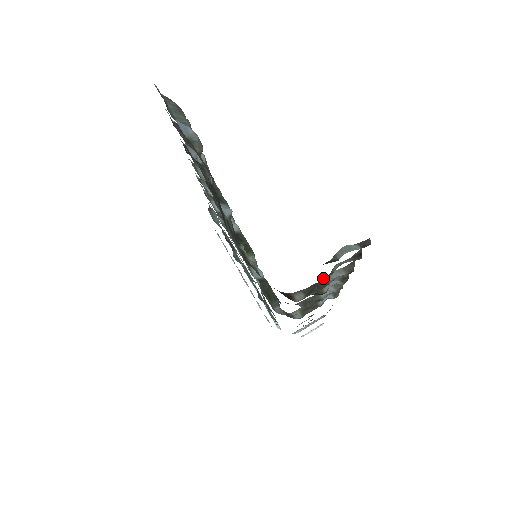
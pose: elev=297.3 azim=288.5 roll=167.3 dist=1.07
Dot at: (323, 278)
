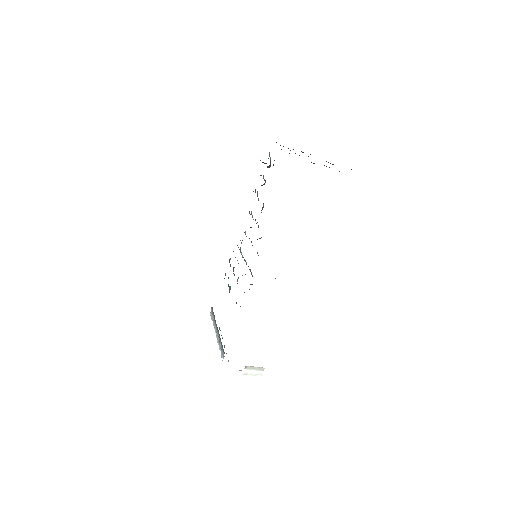
Dot at: occluded
